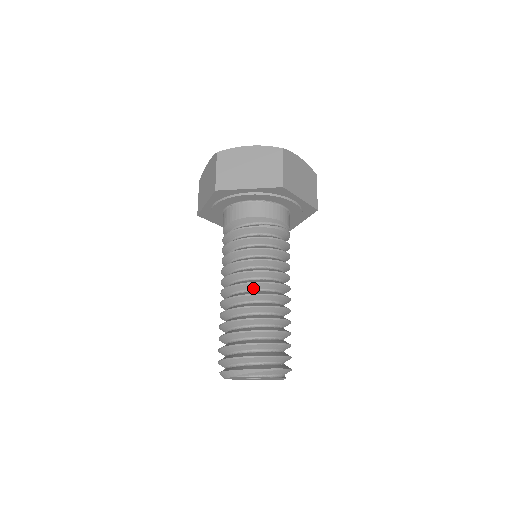
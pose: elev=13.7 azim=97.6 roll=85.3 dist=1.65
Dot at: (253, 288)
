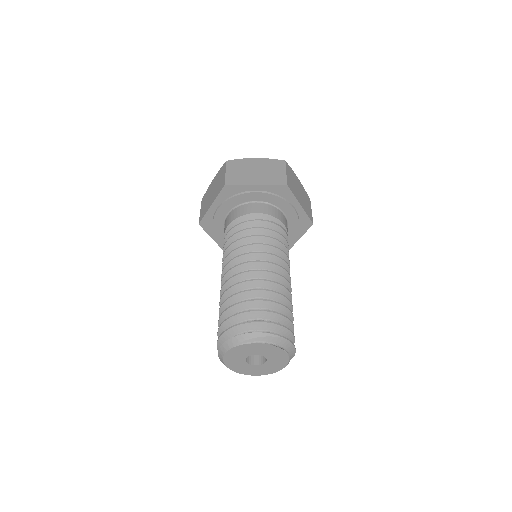
Dot at: (258, 268)
